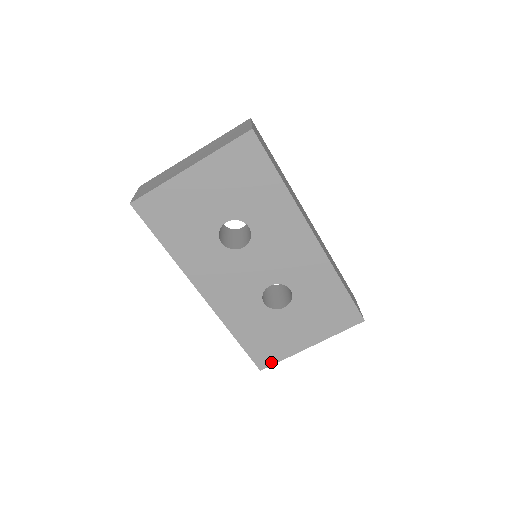
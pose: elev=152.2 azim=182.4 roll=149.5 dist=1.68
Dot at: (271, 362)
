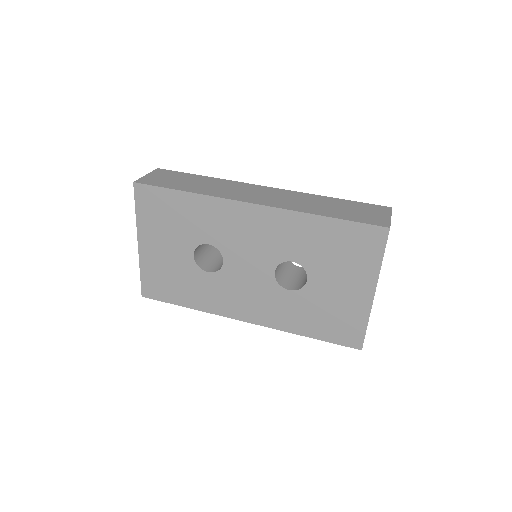
Dot at: (360, 336)
